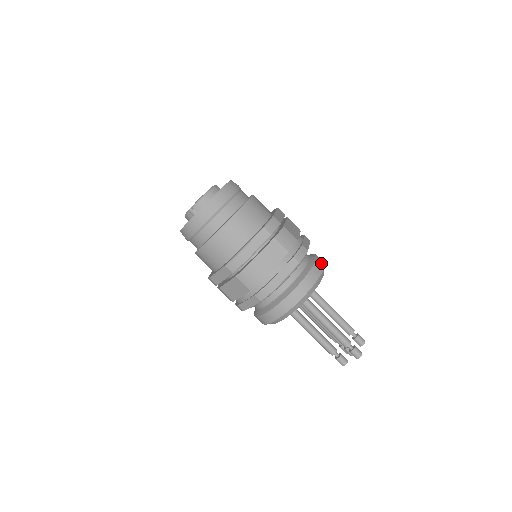
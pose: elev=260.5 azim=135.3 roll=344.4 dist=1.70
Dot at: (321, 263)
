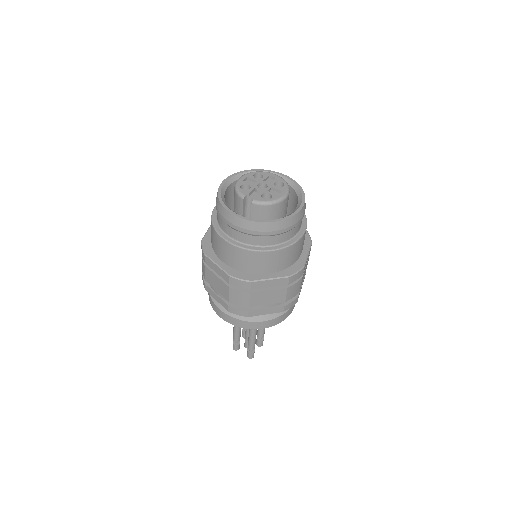
Dot at: occluded
